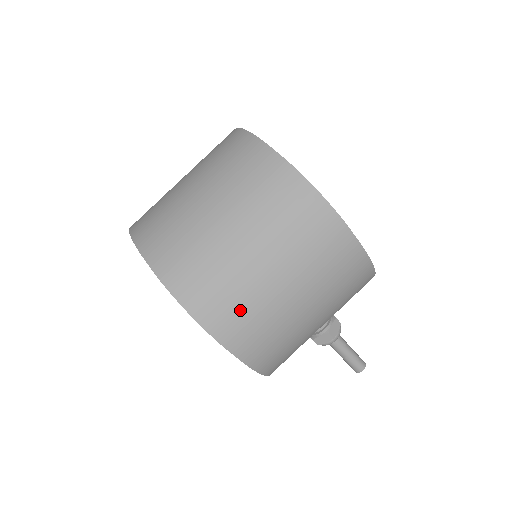
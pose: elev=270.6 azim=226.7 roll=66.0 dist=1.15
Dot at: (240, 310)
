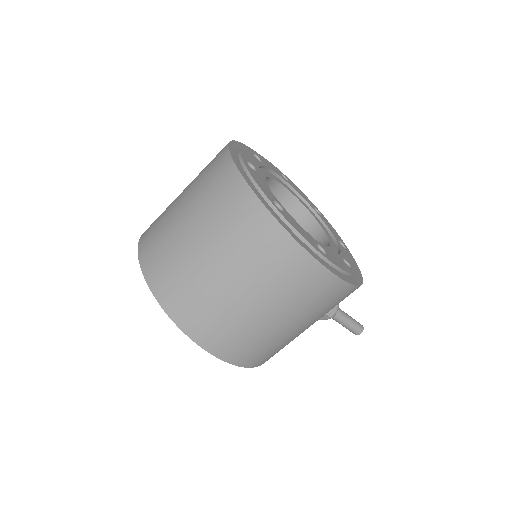
Dot at: (231, 335)
